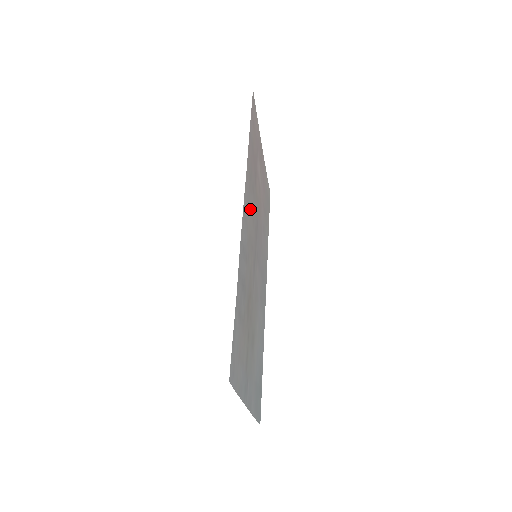
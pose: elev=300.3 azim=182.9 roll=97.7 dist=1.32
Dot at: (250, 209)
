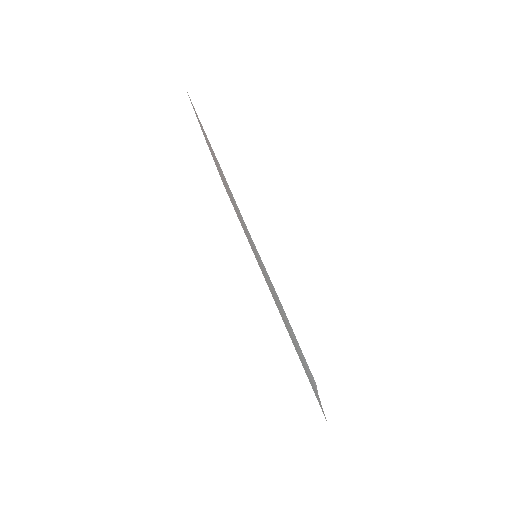
Dot at: occluded
